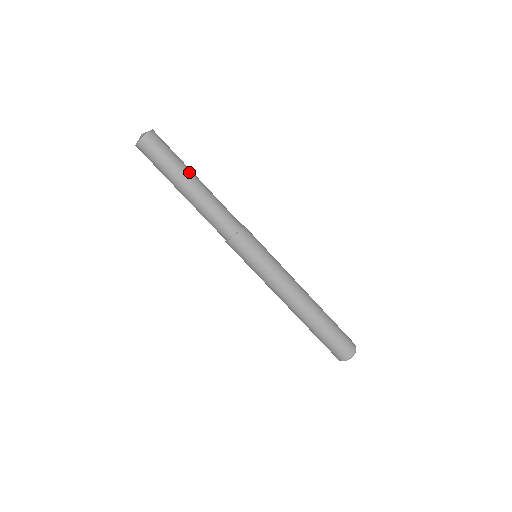
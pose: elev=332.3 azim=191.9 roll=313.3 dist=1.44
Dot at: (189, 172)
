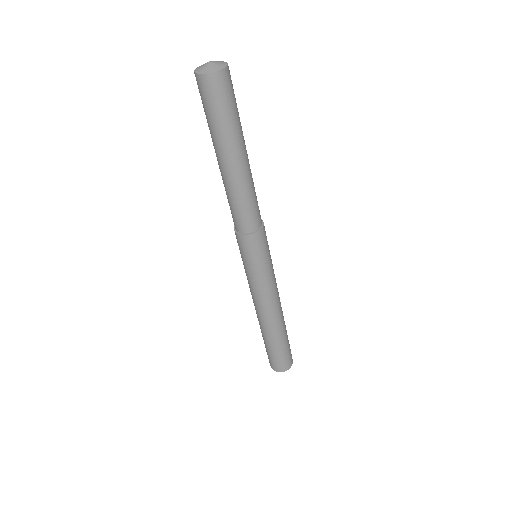
Dot at: (237, 146)
